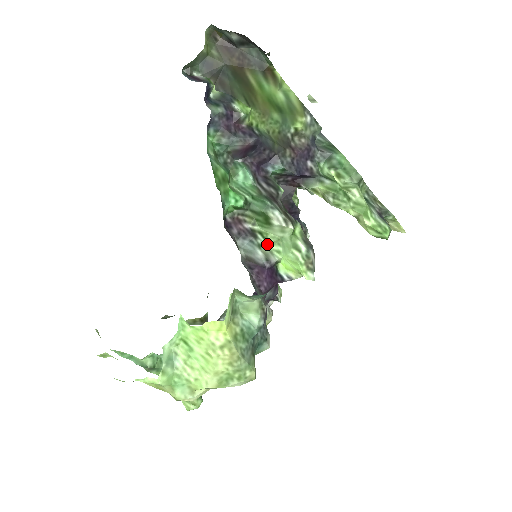
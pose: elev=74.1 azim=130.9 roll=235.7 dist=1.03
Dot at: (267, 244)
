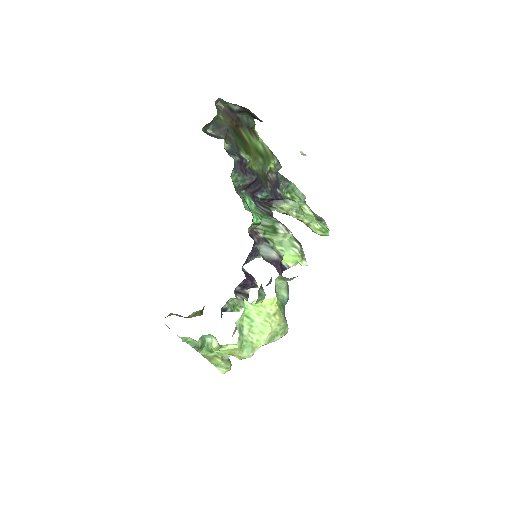
Dot at: (275, 246)
